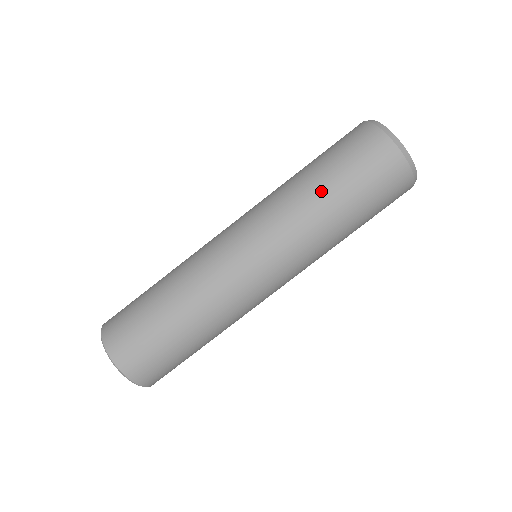
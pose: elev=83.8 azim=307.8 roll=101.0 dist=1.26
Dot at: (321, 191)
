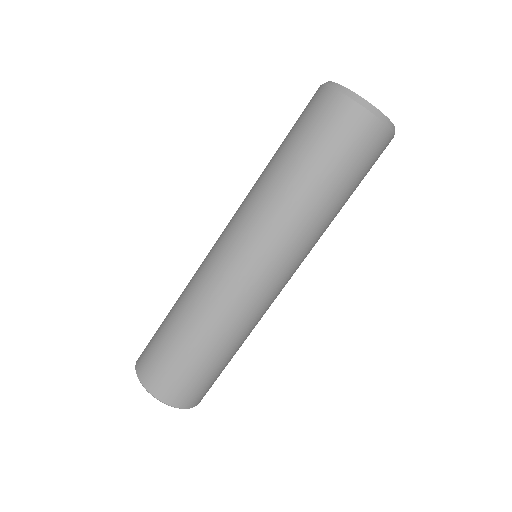
Dot at: (274, 161)
